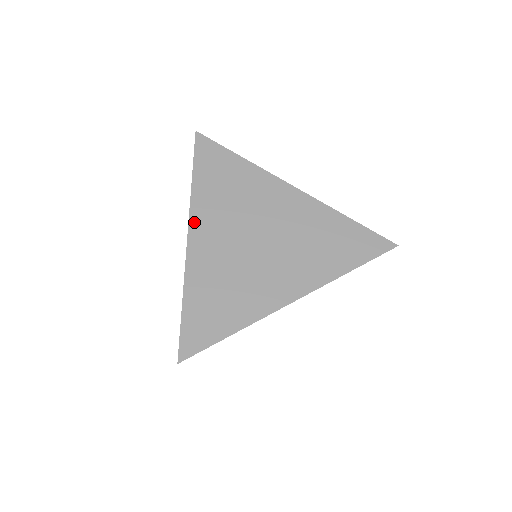
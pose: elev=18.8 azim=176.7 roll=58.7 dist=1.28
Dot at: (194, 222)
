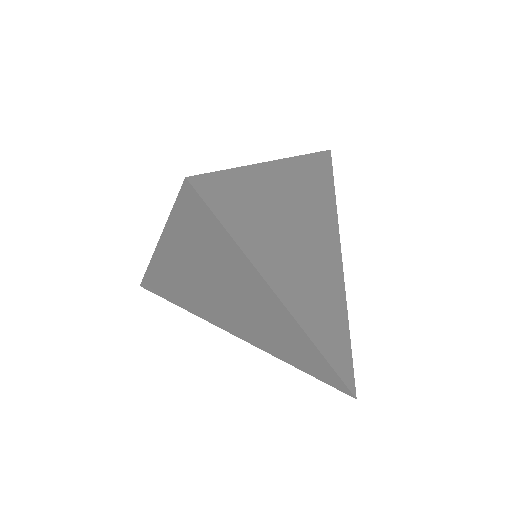
Dot at: (290, 164)
